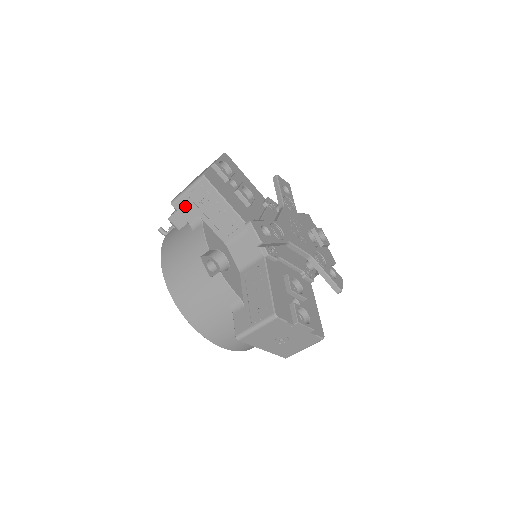
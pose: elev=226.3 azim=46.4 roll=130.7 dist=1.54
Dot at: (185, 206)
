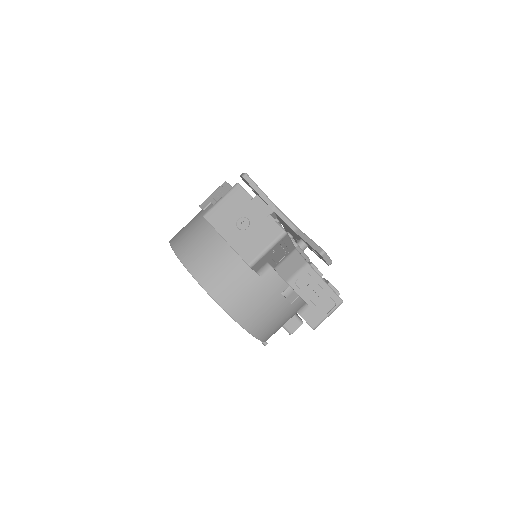
Dot at: (208, 203)
